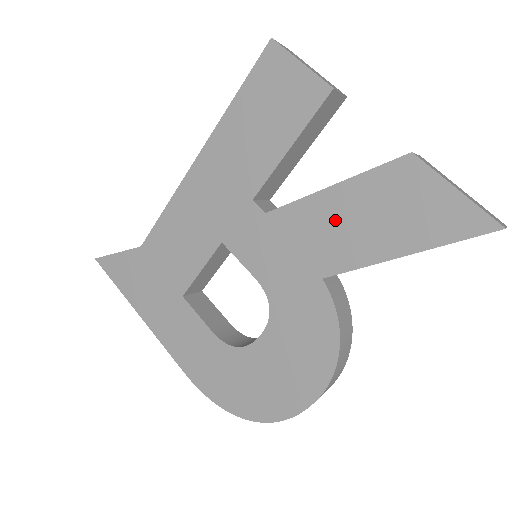
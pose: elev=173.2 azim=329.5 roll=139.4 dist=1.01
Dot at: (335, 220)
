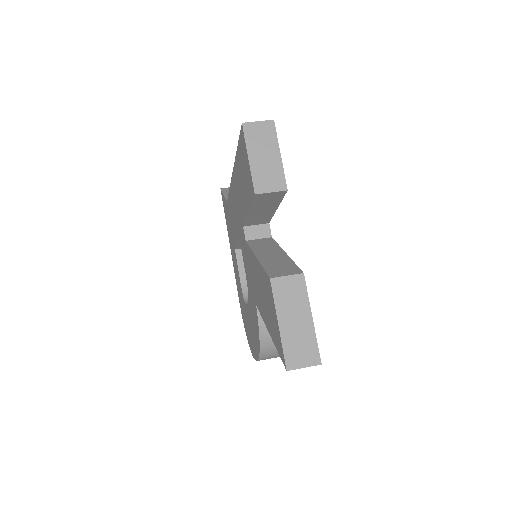
Dot at: (257, 279)
